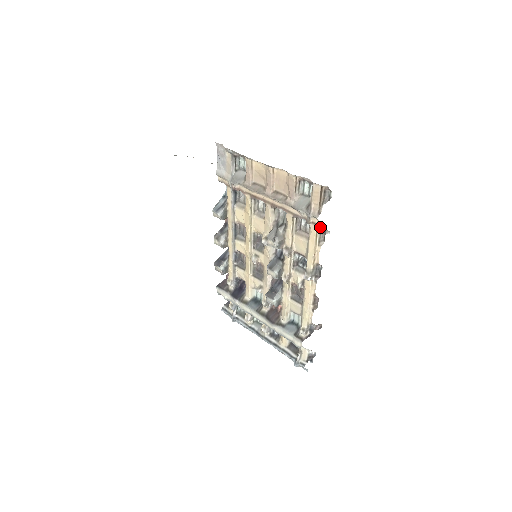
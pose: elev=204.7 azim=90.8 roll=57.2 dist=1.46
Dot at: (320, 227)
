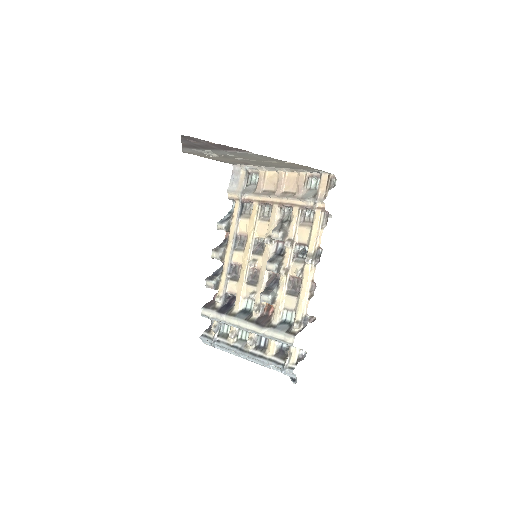
Dot at: (324, 211)
